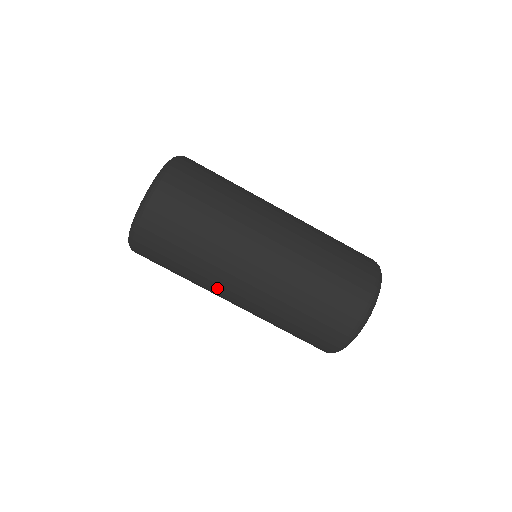
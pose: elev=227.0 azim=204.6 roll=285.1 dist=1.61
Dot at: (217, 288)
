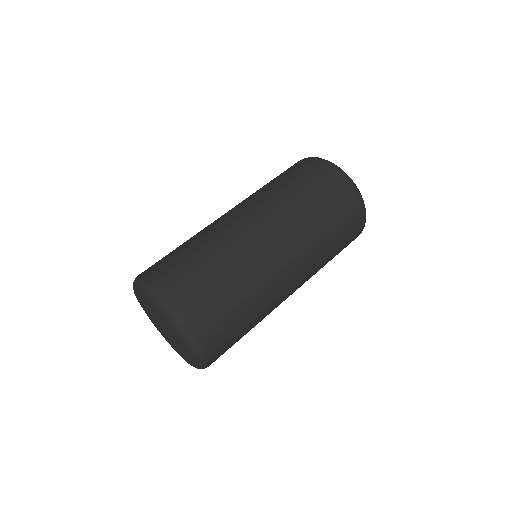
Dot at: (274, 283)
